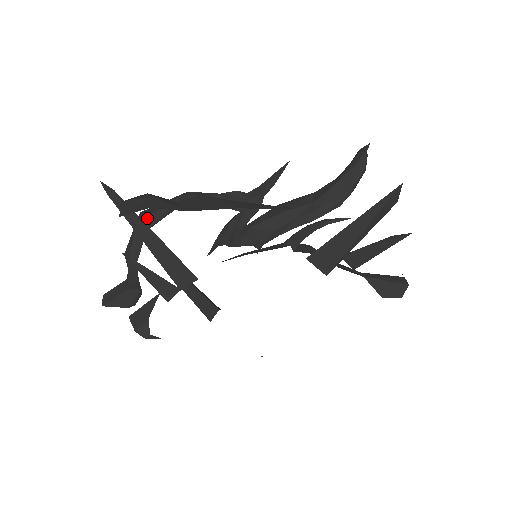
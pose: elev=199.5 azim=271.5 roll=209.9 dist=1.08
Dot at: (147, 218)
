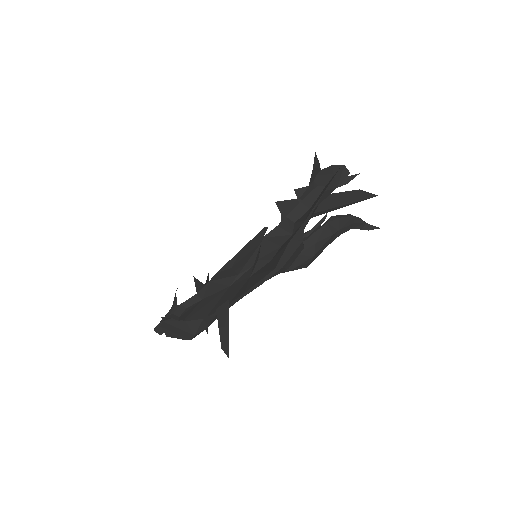
Dot at: occluded
